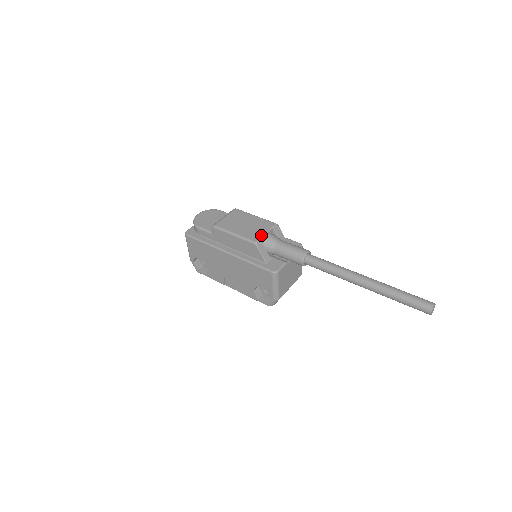
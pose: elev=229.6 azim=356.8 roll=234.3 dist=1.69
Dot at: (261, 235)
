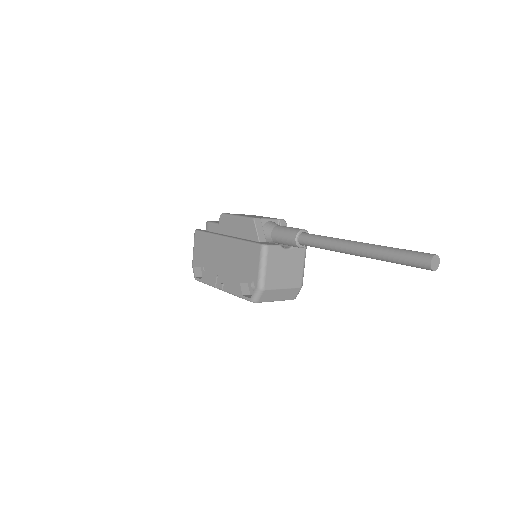
Dot at: (263, 218)
